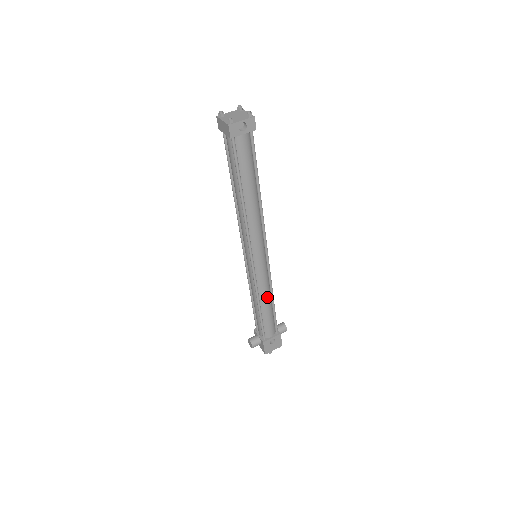
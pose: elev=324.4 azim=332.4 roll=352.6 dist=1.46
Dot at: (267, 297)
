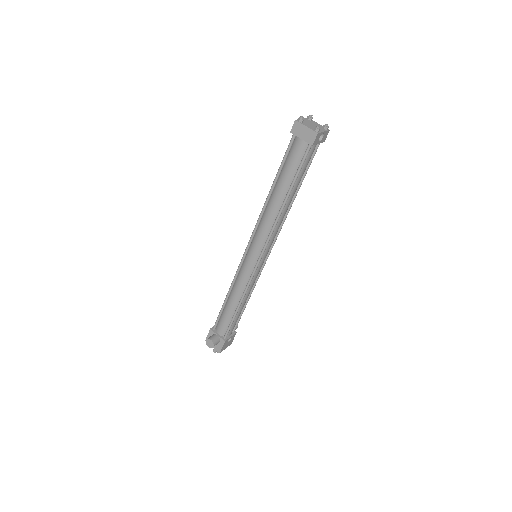
Dot at: occluded
